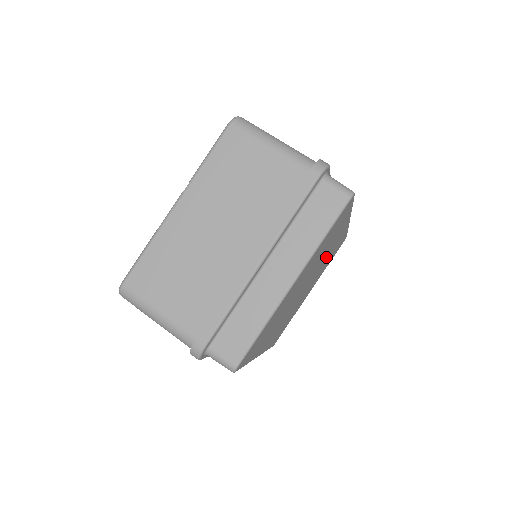
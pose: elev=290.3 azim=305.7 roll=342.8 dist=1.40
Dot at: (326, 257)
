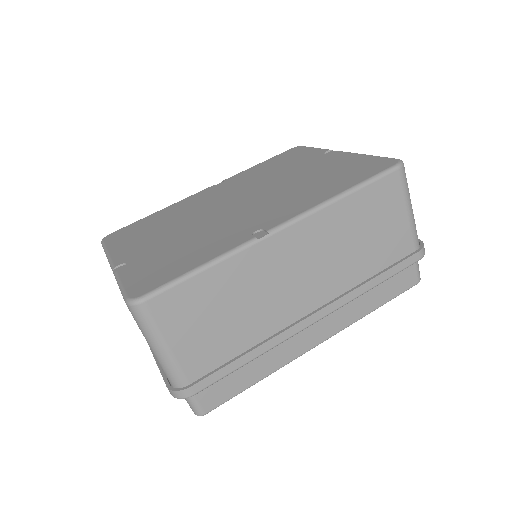
Dot at: occluded
